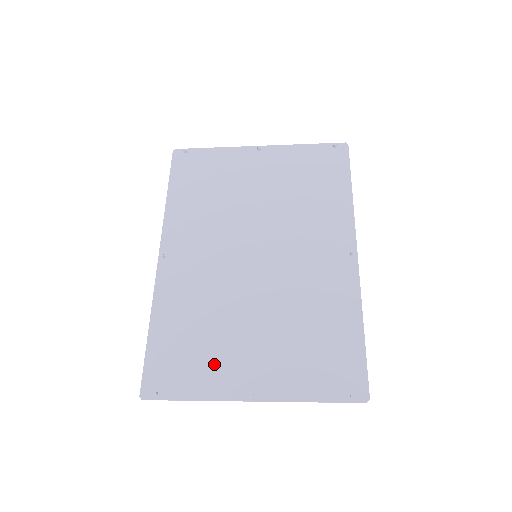
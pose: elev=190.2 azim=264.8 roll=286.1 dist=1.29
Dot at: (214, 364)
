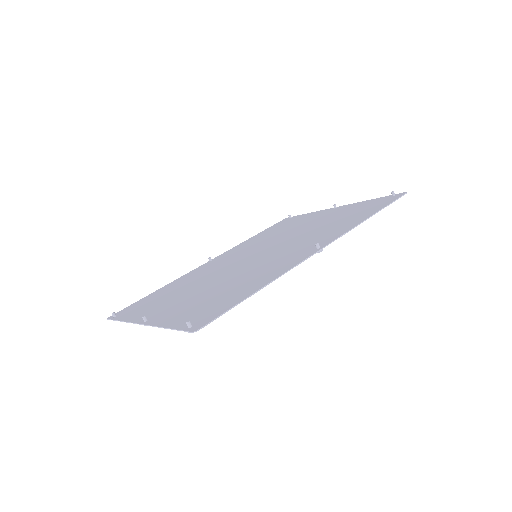
Dot at: (156, 305)
